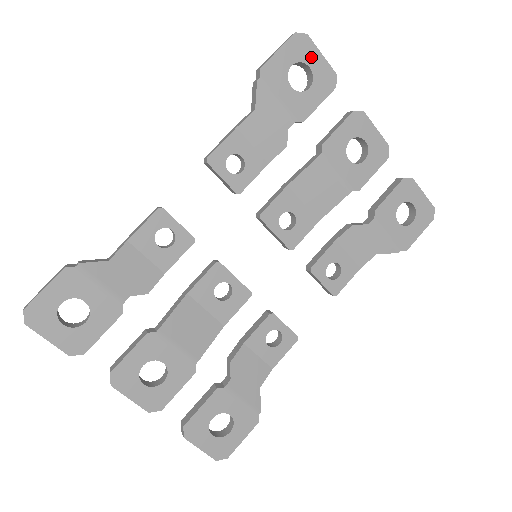
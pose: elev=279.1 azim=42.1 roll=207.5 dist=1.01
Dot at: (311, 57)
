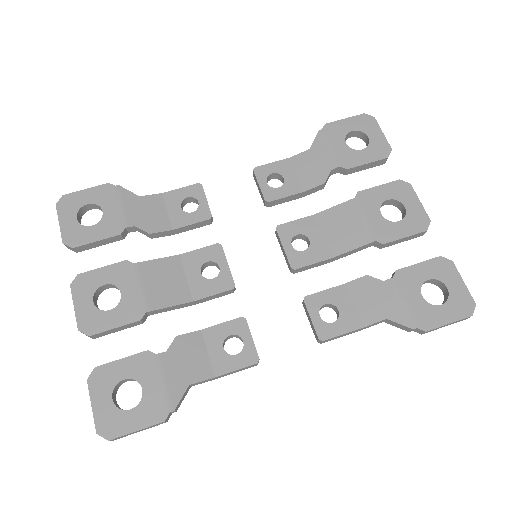
Dot at: (372, 131)
